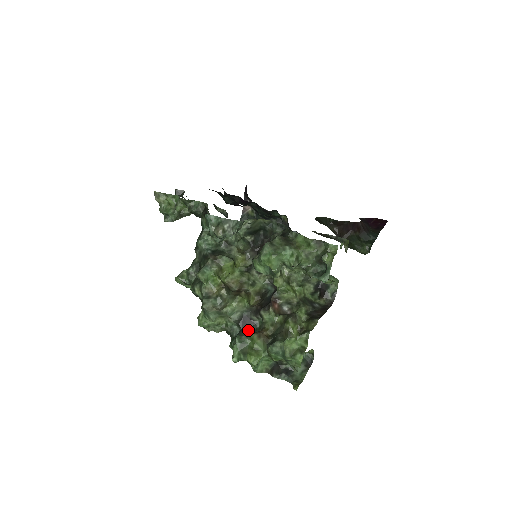
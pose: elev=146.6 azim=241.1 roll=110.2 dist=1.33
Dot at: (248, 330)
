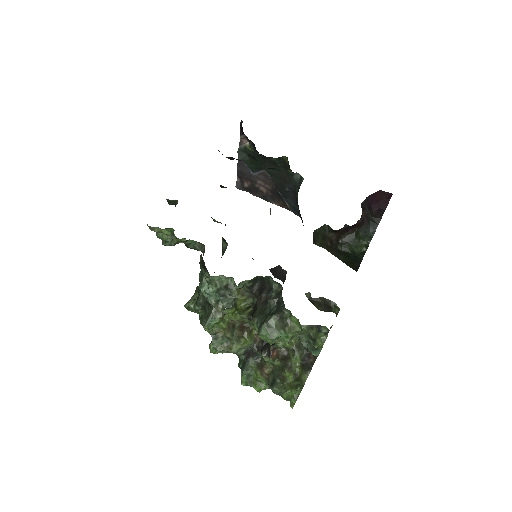
Dot at: (252, 360)
